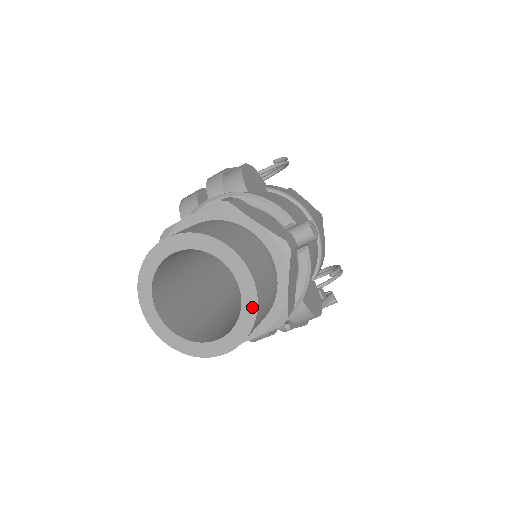
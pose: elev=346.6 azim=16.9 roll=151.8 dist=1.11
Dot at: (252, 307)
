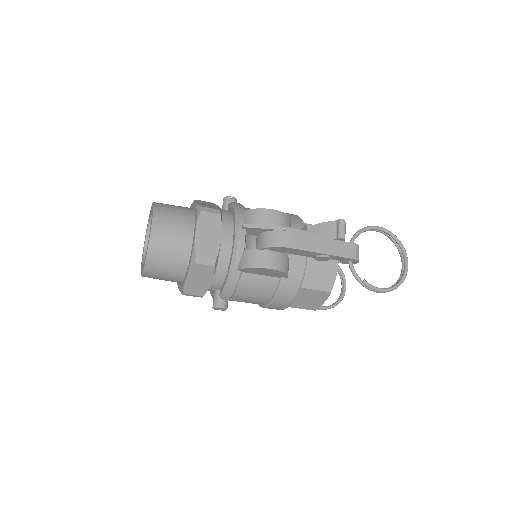
Dot at: occluded
